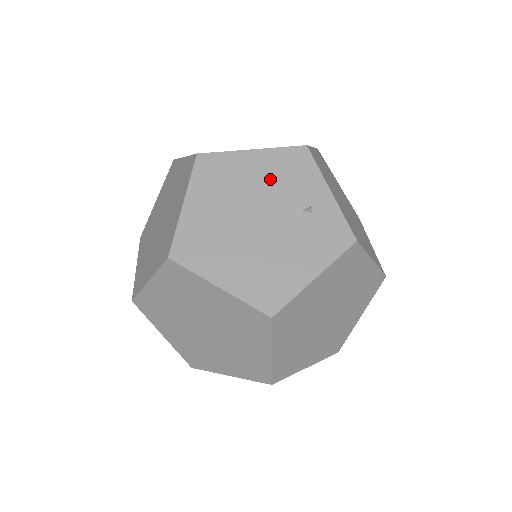
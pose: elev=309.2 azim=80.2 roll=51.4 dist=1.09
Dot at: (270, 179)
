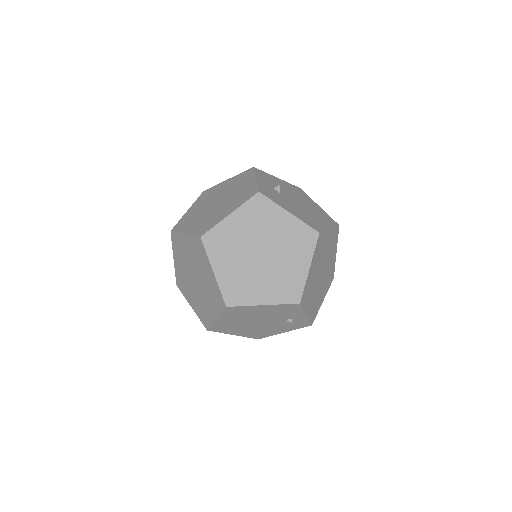
Dot at: (271, 313)
